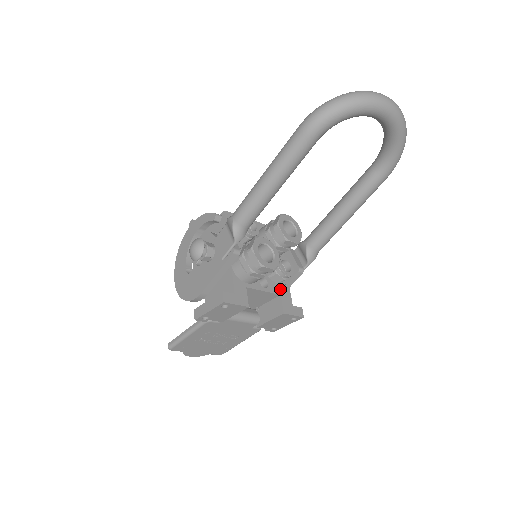
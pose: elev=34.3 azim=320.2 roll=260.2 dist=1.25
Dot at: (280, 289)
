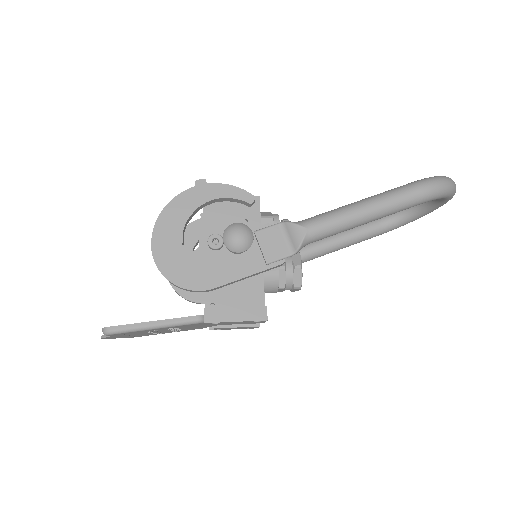
Dot at: occluded
